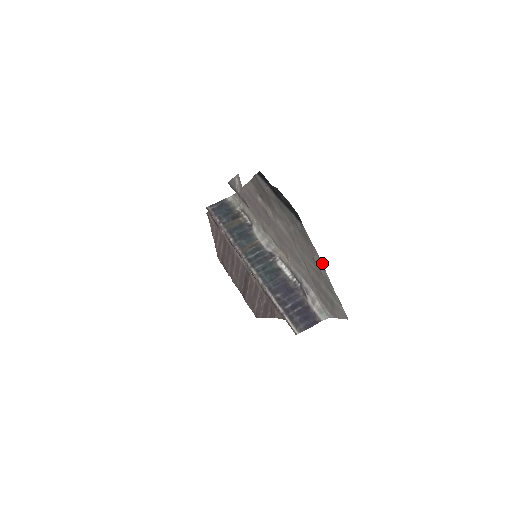
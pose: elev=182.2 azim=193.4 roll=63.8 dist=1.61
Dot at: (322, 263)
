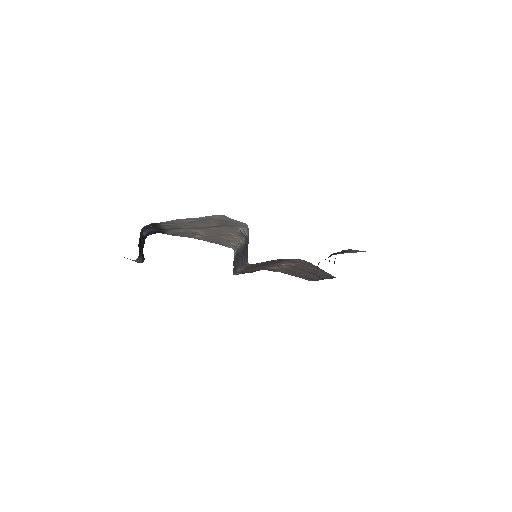
Dot at: (181, 219)
